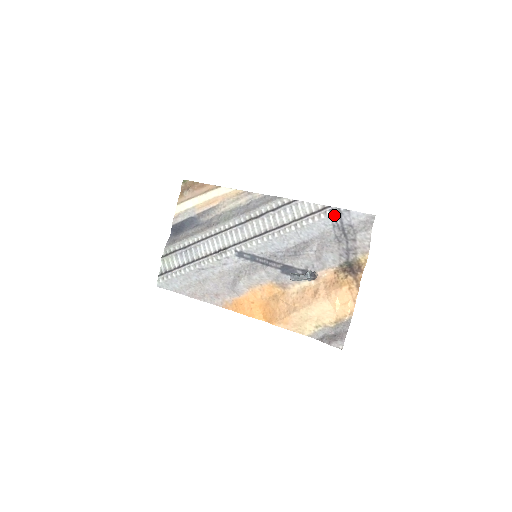
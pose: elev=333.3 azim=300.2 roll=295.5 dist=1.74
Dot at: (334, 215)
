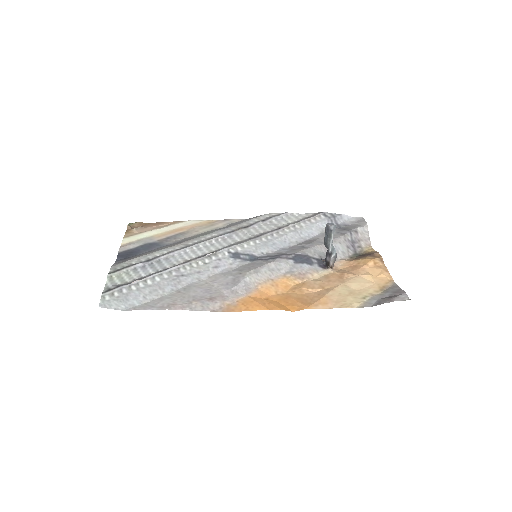
Dot at: (328, 217)
